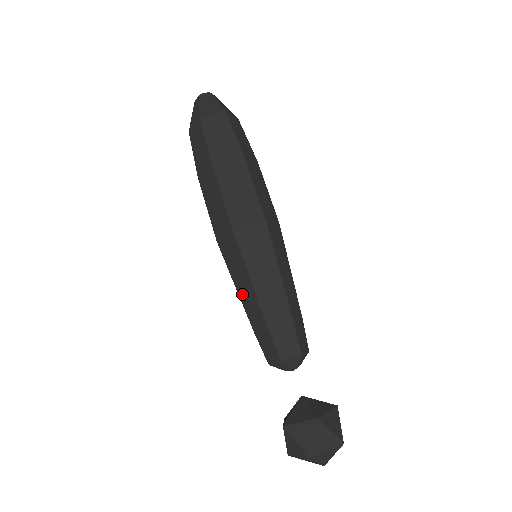
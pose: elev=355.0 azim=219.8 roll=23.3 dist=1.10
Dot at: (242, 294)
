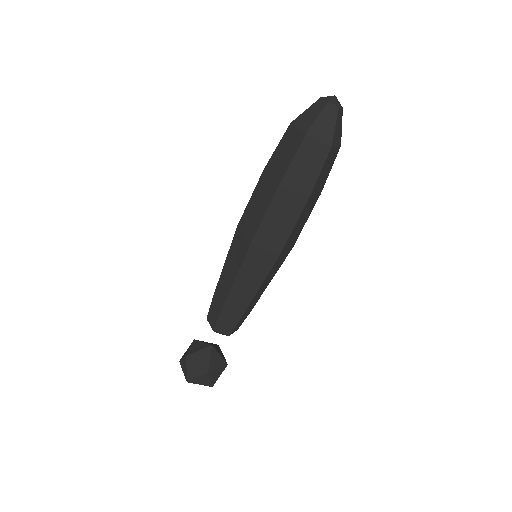
Dot at: (224, 274)
